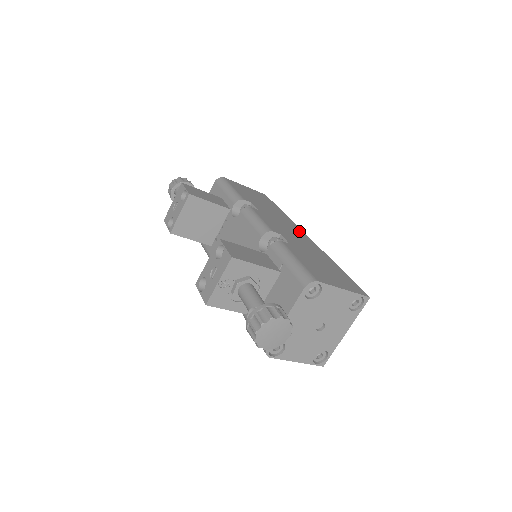
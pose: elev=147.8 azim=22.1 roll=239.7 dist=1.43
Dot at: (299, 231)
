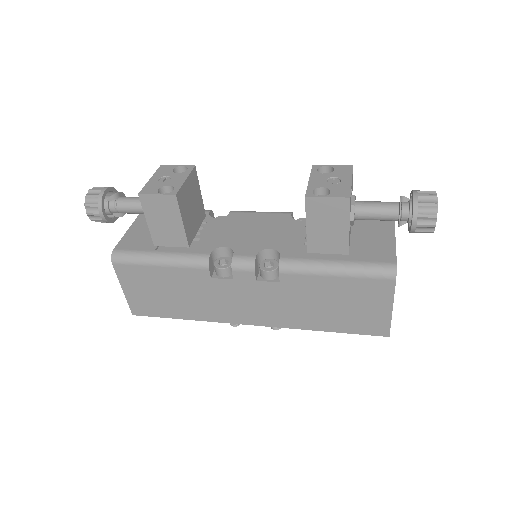
Dot at: occluded
